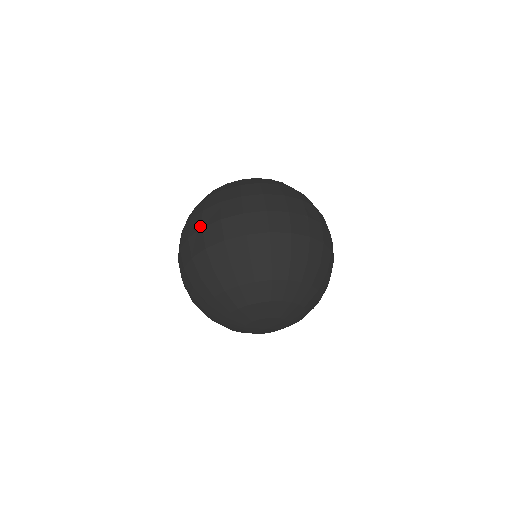
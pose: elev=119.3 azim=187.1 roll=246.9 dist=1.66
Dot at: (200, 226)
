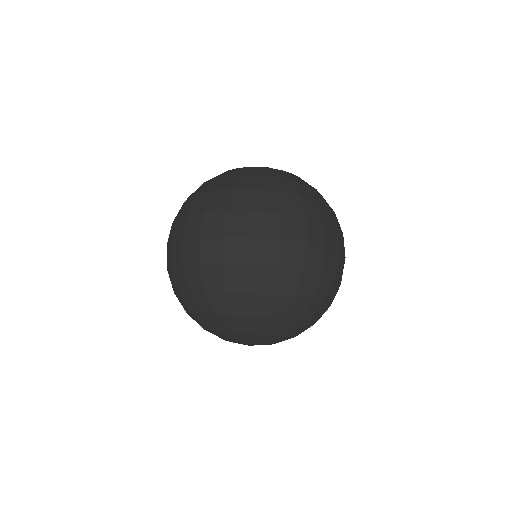
Dot at: (222, 231)
